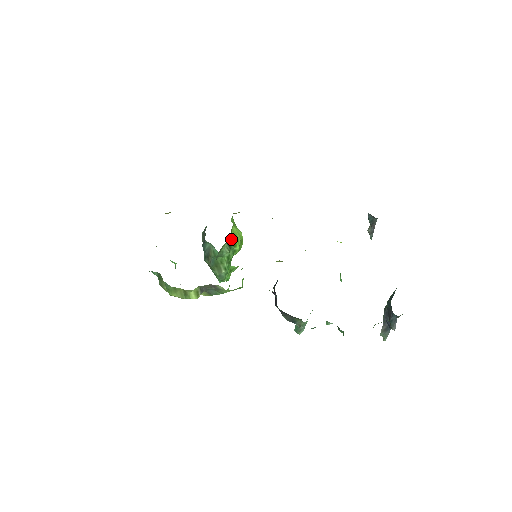
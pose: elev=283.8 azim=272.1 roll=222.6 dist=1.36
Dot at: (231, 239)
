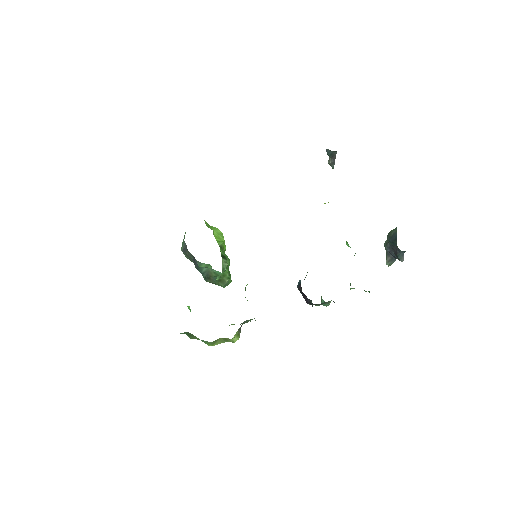
Dot at: (220, 248)
